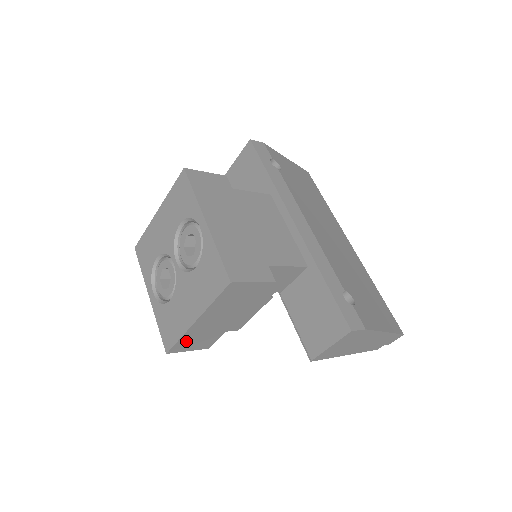
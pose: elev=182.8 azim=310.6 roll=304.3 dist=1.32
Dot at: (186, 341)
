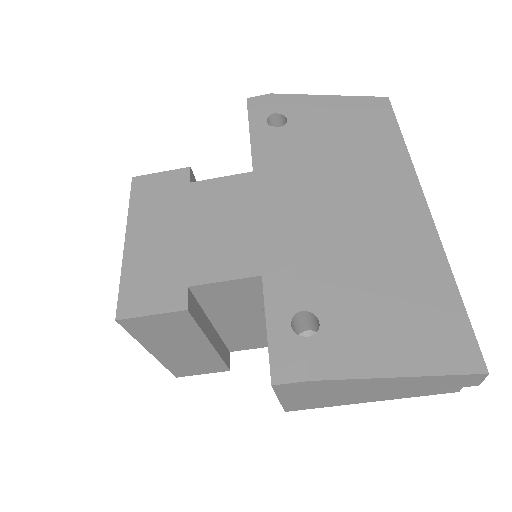
Dot at: (179, 367)
